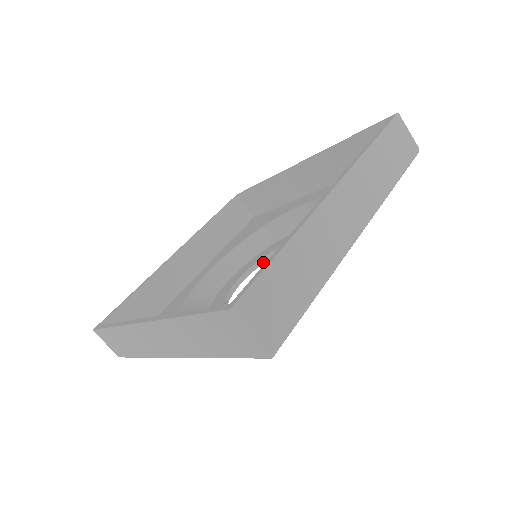
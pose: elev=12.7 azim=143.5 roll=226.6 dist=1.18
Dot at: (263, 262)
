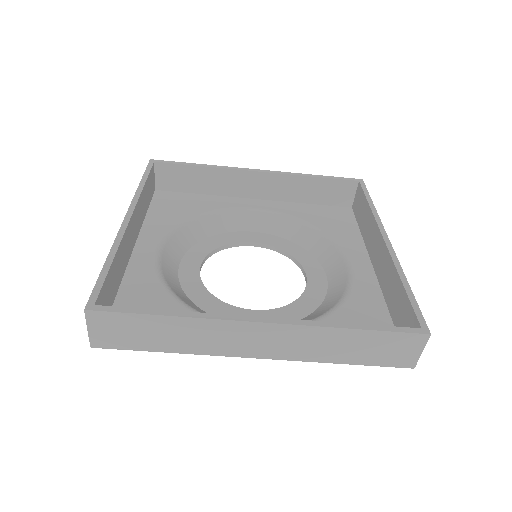
Dot at: (213, 253)
